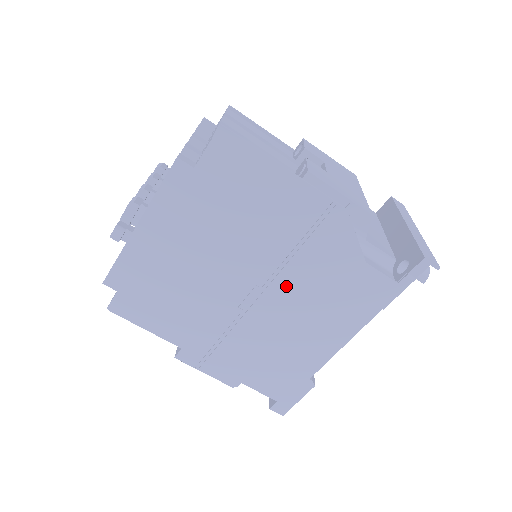
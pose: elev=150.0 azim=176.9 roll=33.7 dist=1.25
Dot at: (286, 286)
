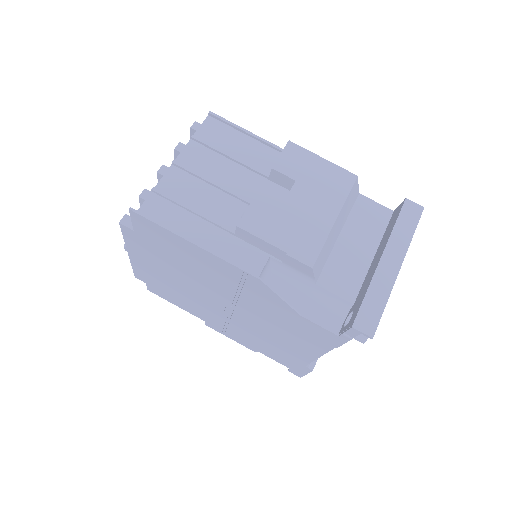
Dot at: (248, 311)
